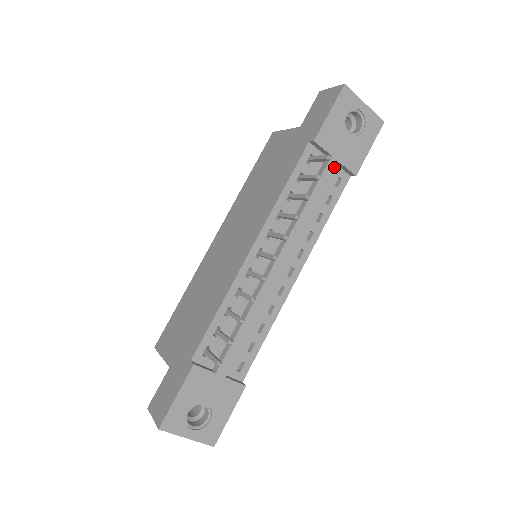
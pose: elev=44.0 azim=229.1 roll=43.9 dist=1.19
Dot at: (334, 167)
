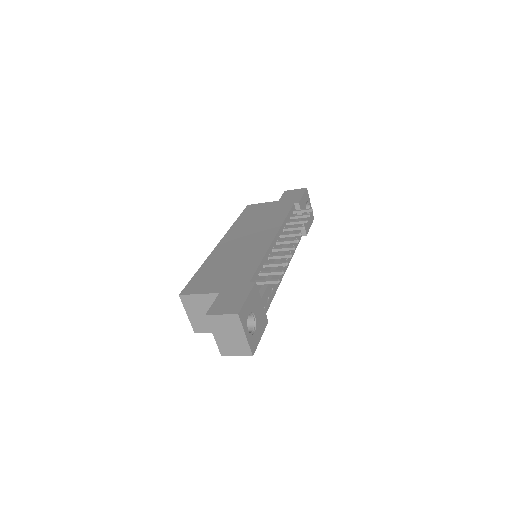
Dot at: occluded
